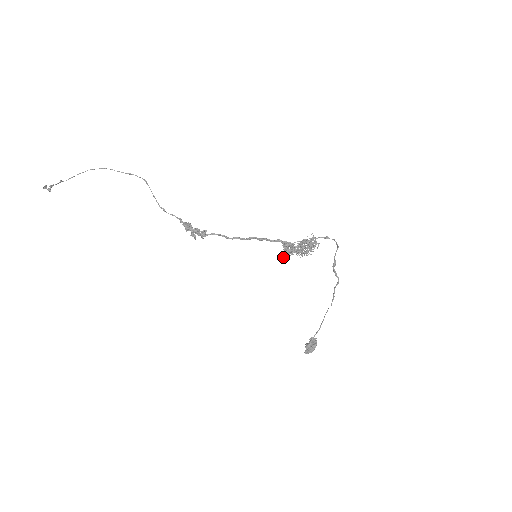
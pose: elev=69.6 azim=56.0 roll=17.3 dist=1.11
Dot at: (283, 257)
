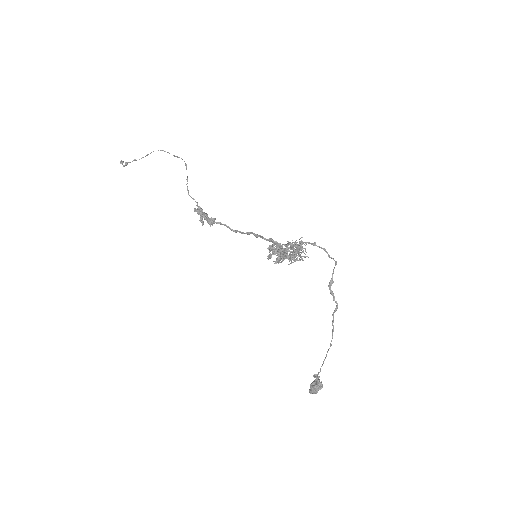
Dot at: (279, 262)
